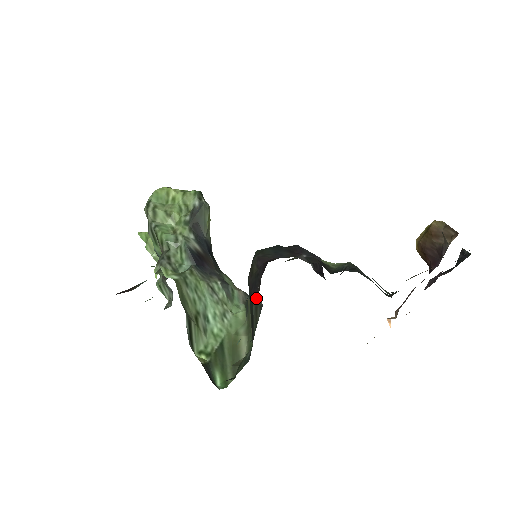
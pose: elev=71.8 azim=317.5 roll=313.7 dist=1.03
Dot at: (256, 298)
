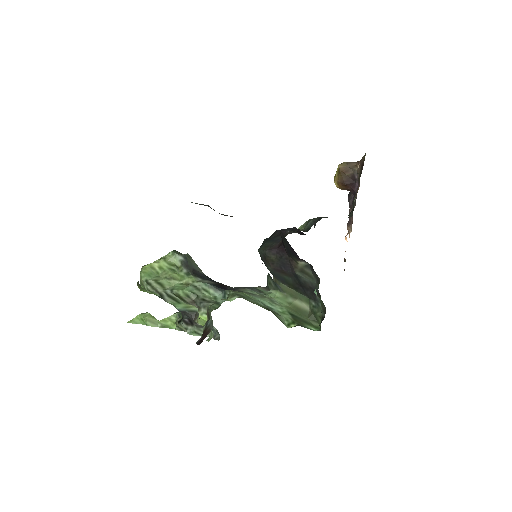
Dot at: (296, 267)
